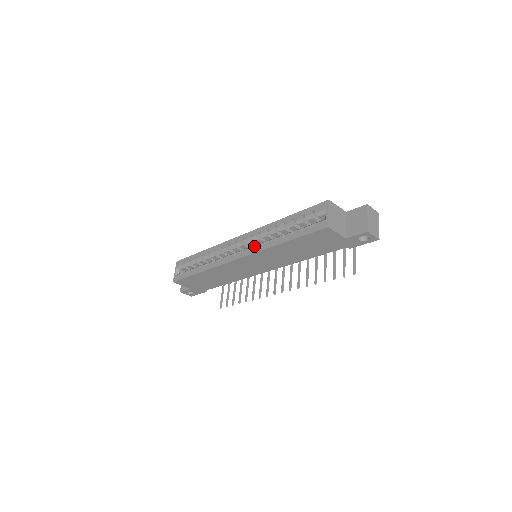
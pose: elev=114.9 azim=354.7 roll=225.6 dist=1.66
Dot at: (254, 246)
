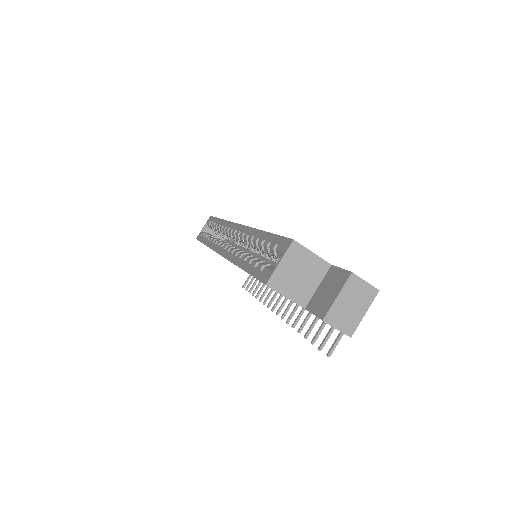
Dot at: (232, 249)
